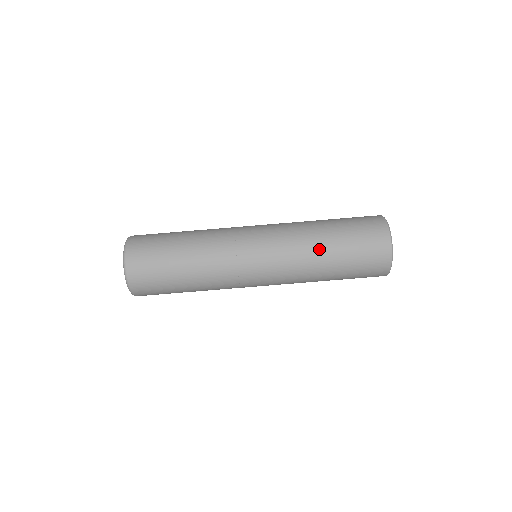
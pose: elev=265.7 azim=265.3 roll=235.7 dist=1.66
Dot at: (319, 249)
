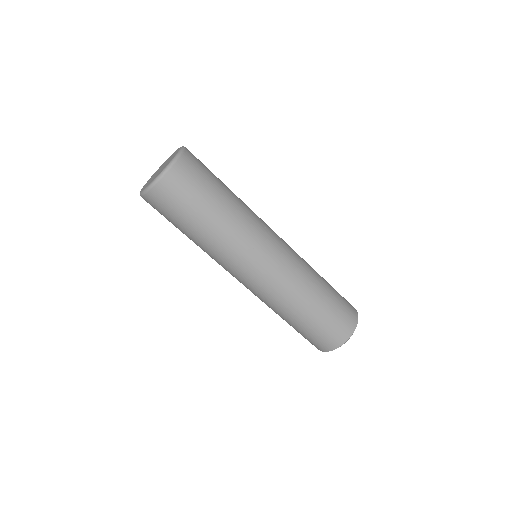
Dot at: (298, 308)
